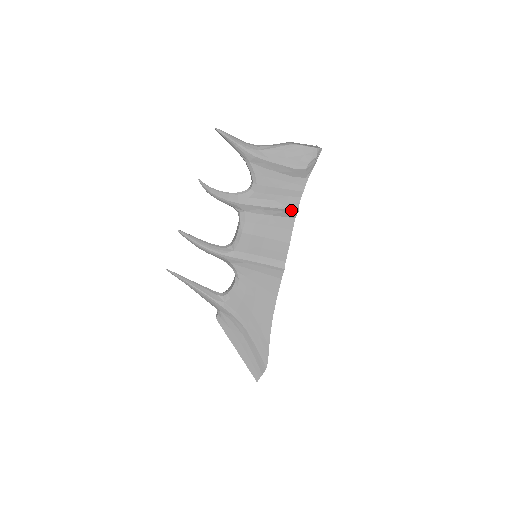
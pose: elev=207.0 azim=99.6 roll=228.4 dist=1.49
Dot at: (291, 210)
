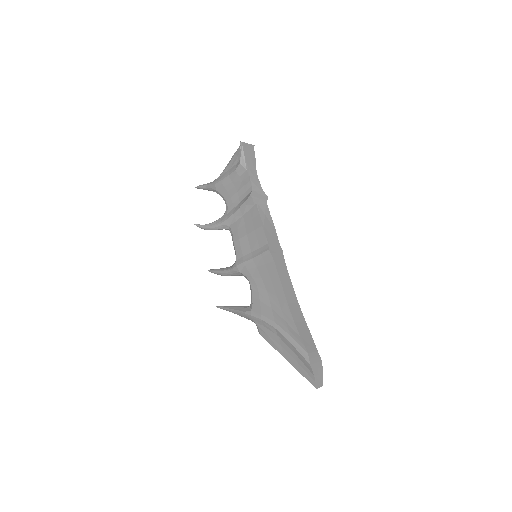
Dot at: (247, 199)
